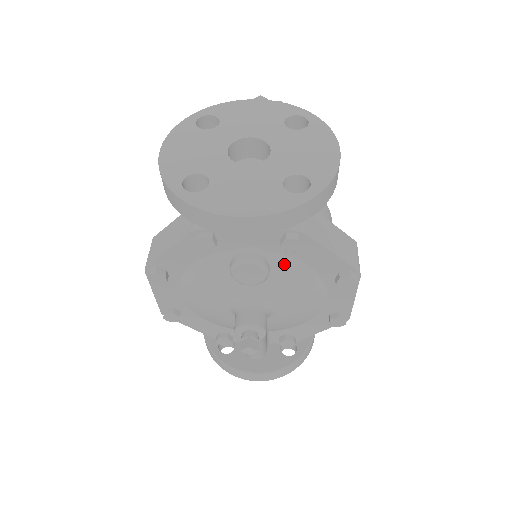
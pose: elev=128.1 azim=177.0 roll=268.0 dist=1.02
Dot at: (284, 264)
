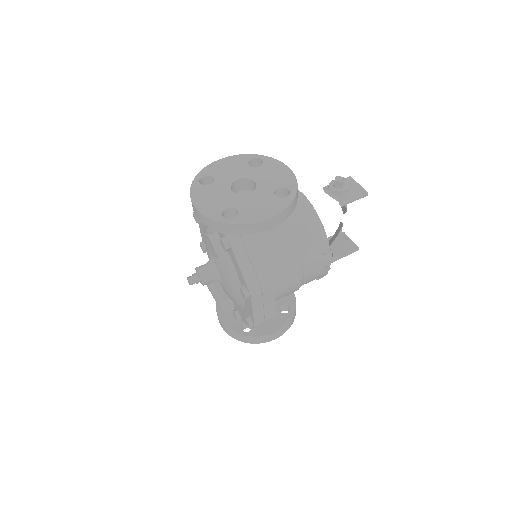
Dot at: (226, 256)
